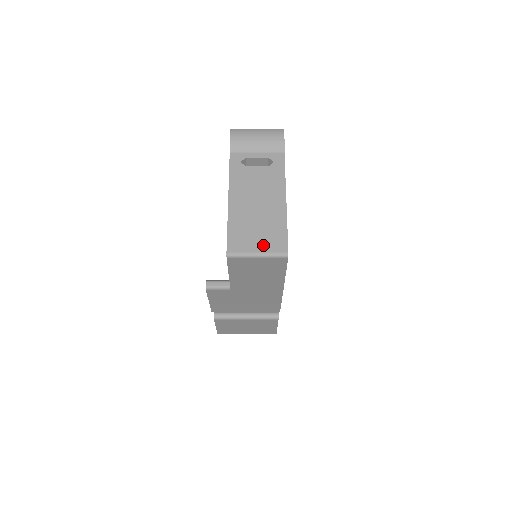
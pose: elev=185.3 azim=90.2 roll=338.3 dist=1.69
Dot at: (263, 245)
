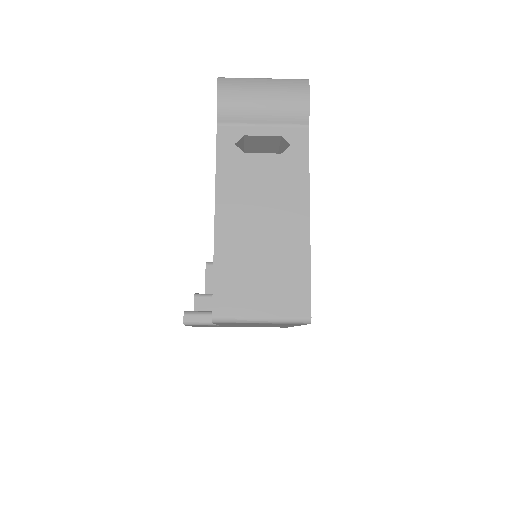
Dot at: (271, 303)
